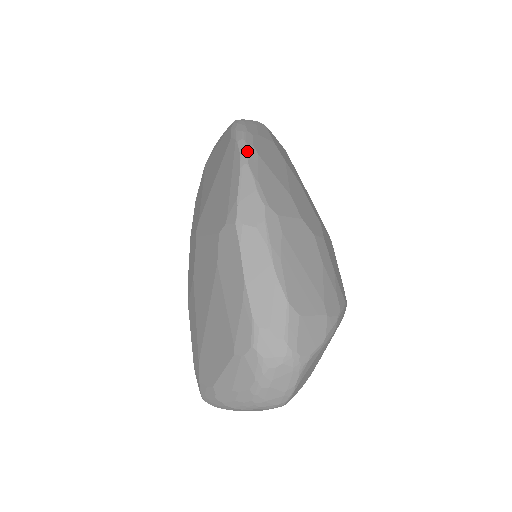
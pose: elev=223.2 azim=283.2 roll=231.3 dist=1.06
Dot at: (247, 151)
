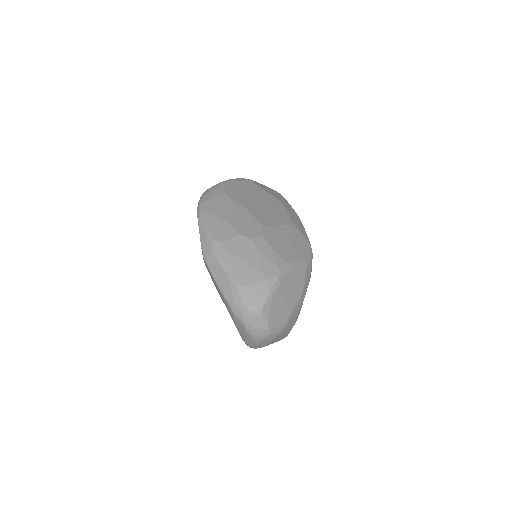
Dot at: (200, 216)
